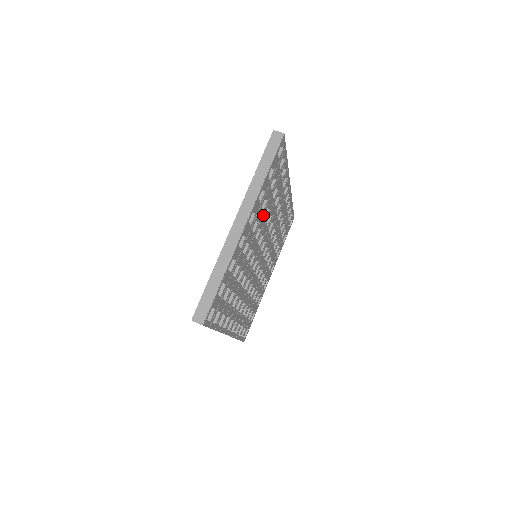
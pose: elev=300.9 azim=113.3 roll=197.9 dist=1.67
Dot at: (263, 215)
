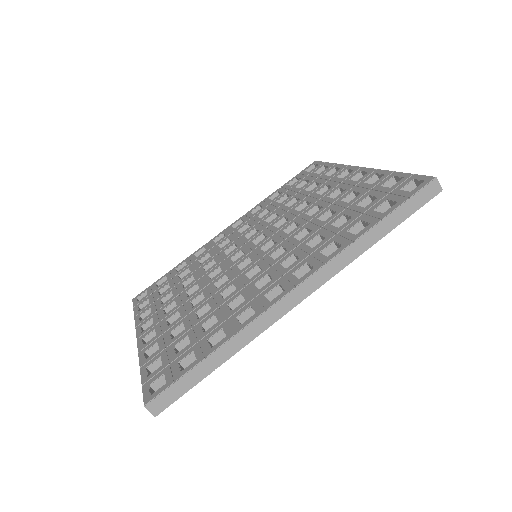
Dot at: occluded
